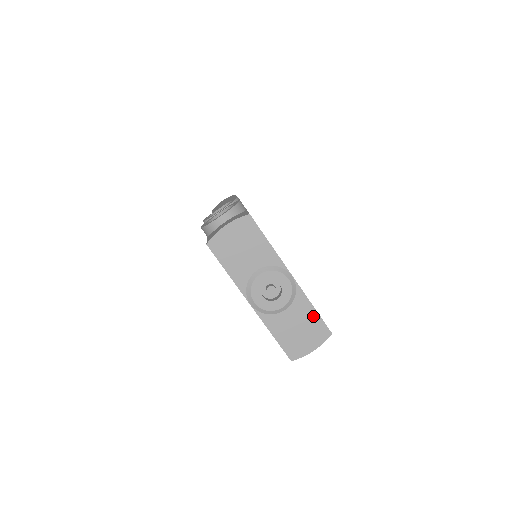
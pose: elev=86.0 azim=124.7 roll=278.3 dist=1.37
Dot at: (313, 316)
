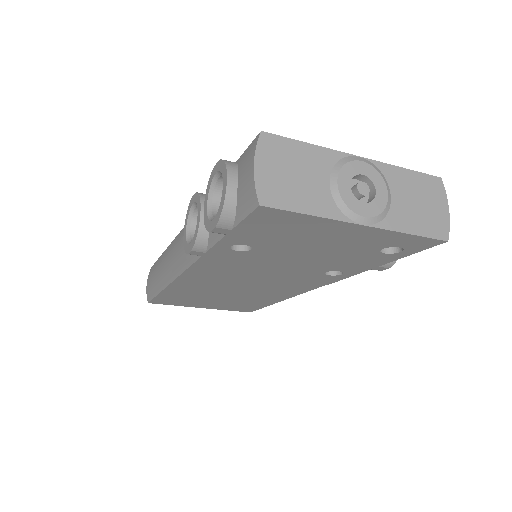
Dot at: (413, 178)
